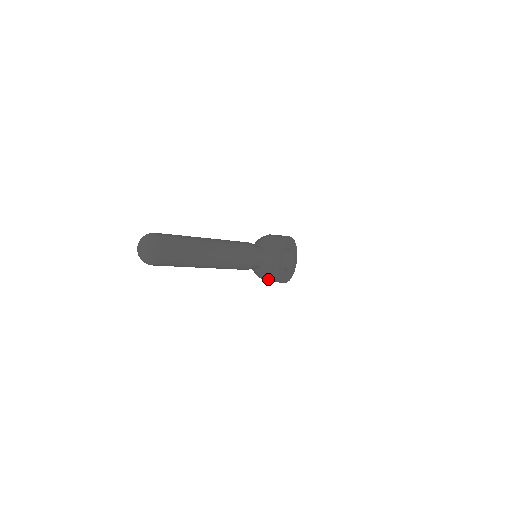
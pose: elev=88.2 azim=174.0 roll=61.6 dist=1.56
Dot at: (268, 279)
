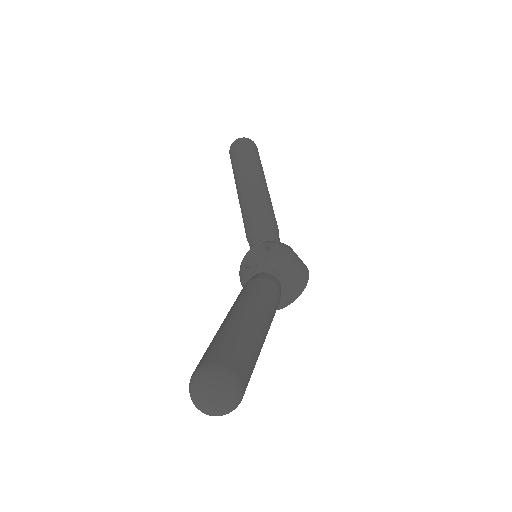
Dot at: occluded
